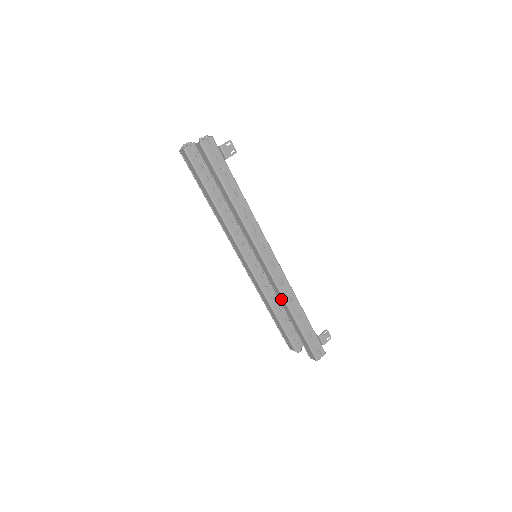
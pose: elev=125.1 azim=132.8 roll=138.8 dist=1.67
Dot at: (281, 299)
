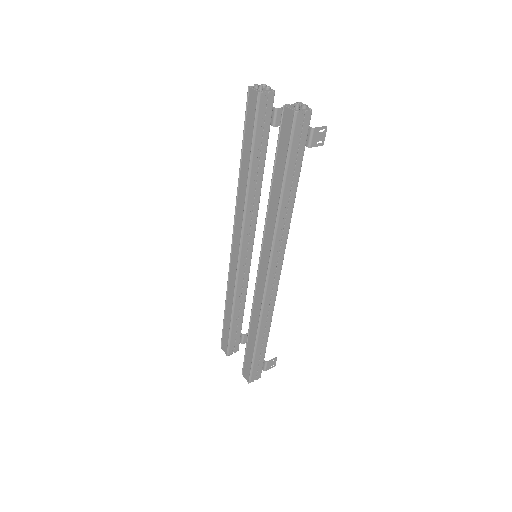
Dot at: (256, 315)
